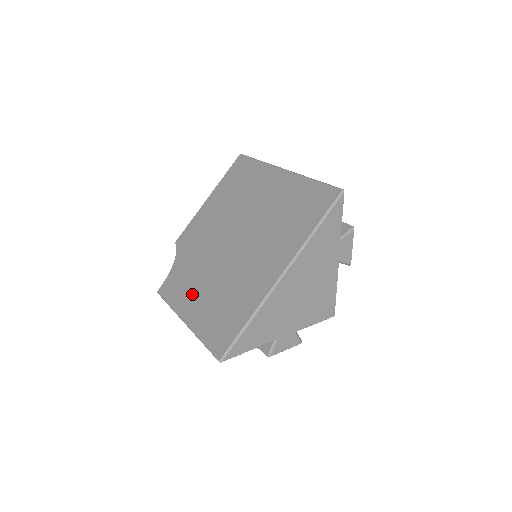
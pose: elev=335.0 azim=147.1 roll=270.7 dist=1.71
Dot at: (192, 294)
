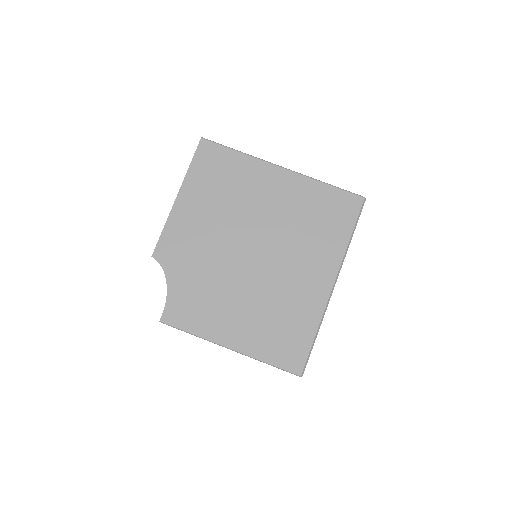
Dot at: (224, 317)
